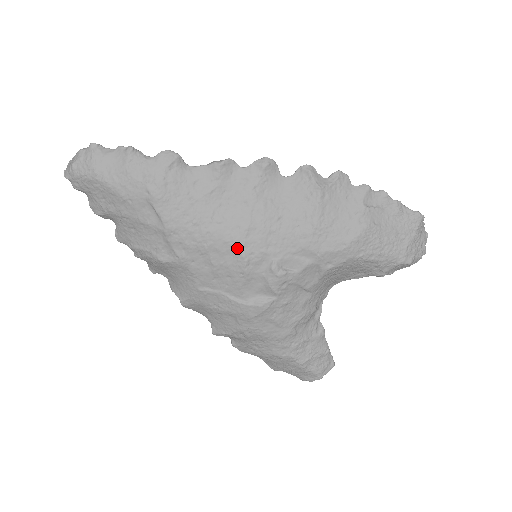
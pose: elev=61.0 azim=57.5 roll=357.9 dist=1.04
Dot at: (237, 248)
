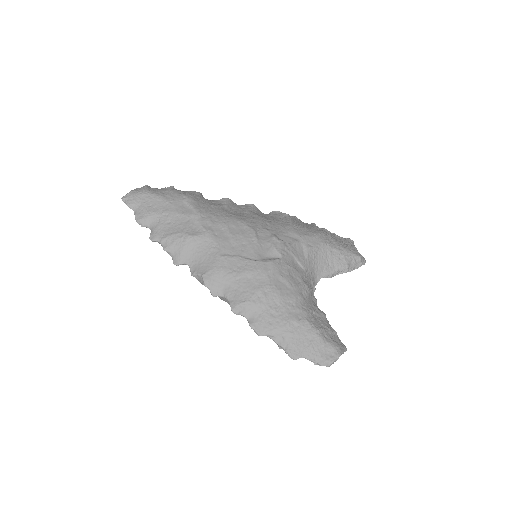
Dot at: (247, 225)
